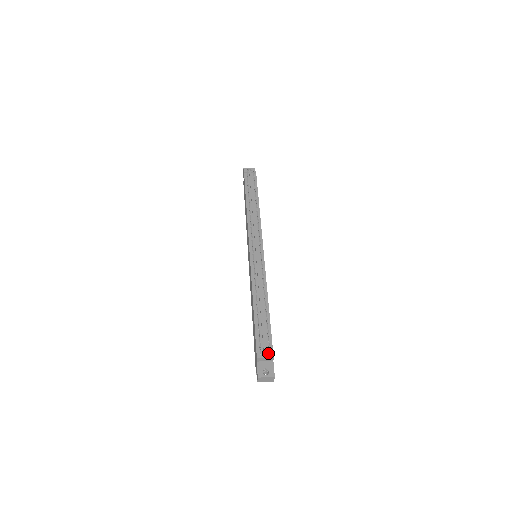
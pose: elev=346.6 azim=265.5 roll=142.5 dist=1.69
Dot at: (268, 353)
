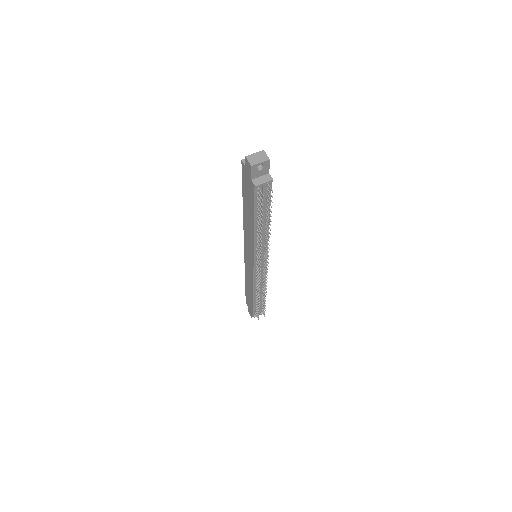
Dot at: (261, 312)
